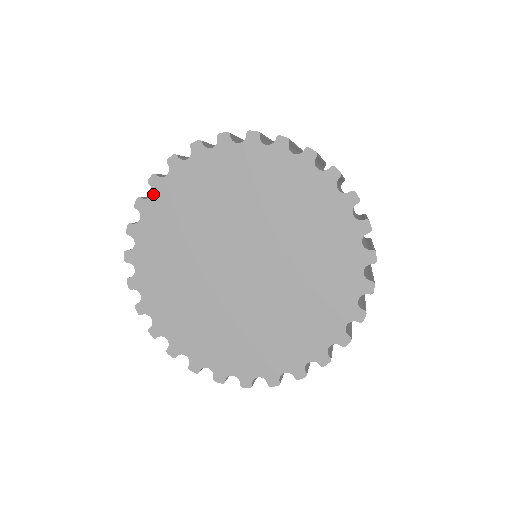
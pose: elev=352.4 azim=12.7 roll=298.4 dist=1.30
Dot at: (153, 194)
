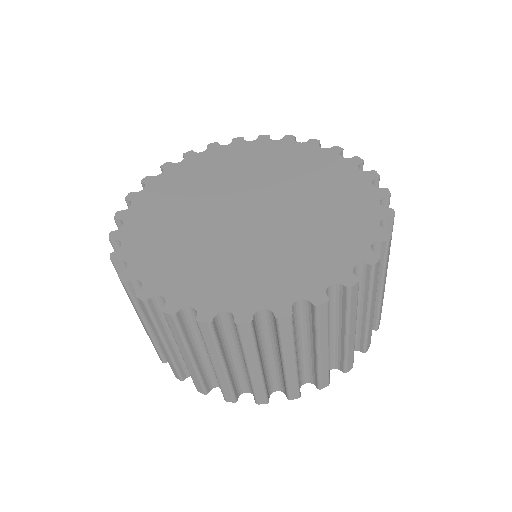
Dot at: (183, 161)
